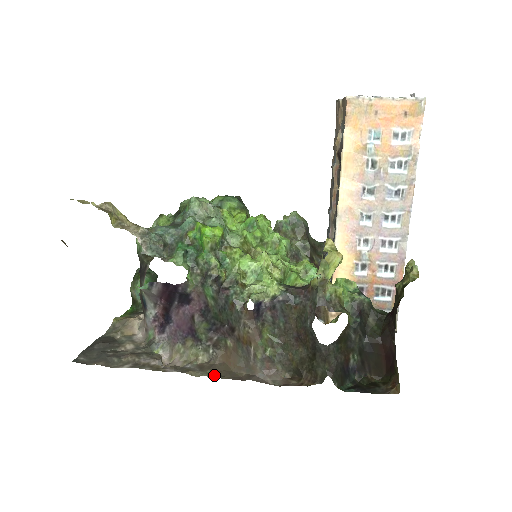
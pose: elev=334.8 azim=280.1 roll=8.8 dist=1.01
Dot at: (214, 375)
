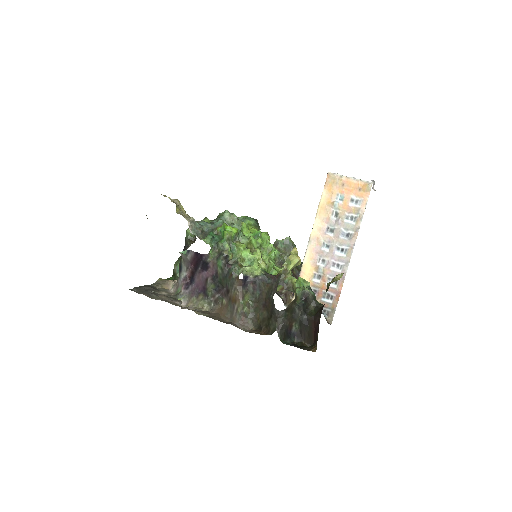
Dot at: (210, 317)
